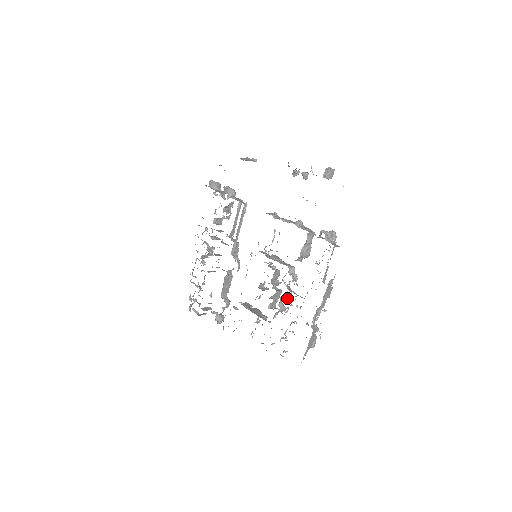
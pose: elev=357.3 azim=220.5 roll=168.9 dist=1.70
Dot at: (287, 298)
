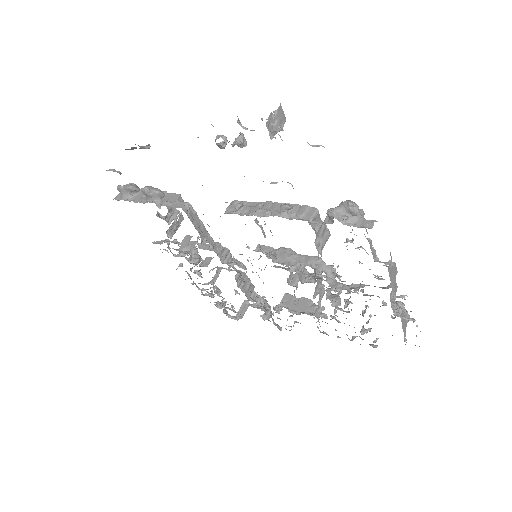
Dot at: occluded
